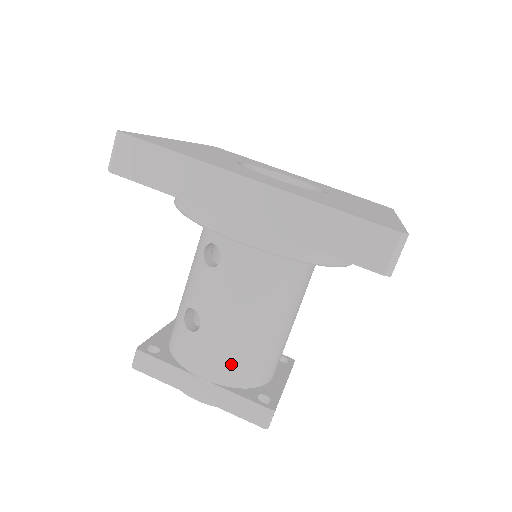
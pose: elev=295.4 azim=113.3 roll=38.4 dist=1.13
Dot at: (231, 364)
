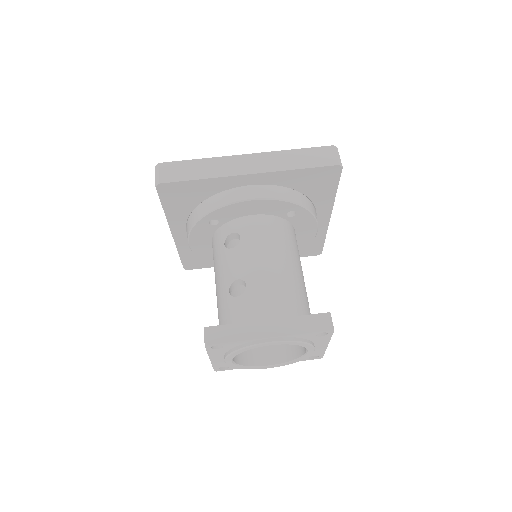
Dot at: (282, 299)
